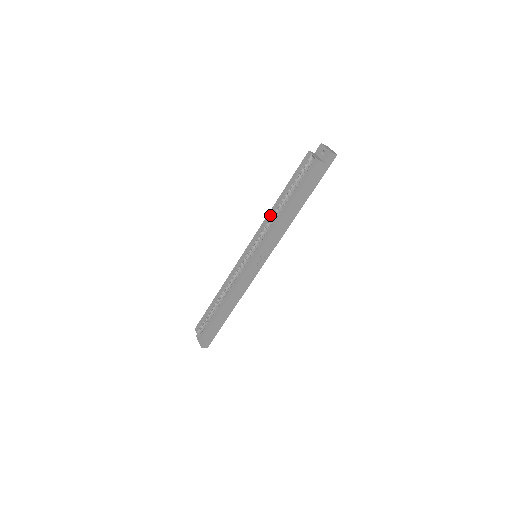
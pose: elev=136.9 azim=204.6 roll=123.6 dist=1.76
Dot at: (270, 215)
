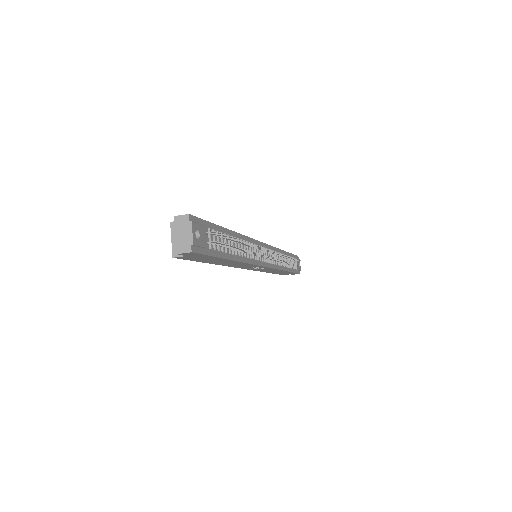
Dot at: occluded
